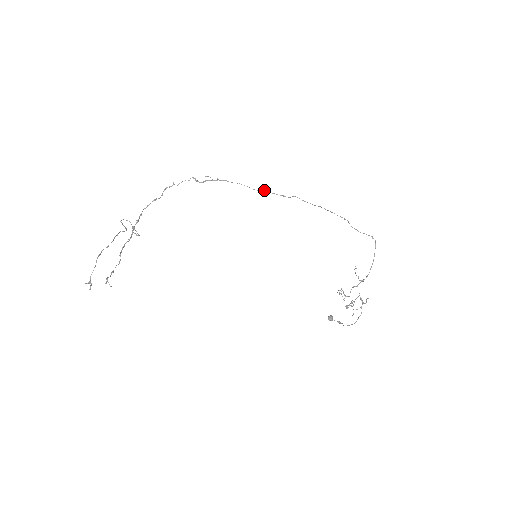
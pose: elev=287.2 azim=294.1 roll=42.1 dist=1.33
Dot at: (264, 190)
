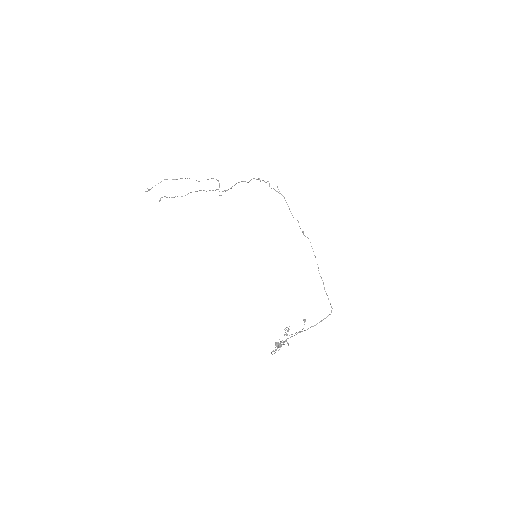
Dot at: (297, 220)
